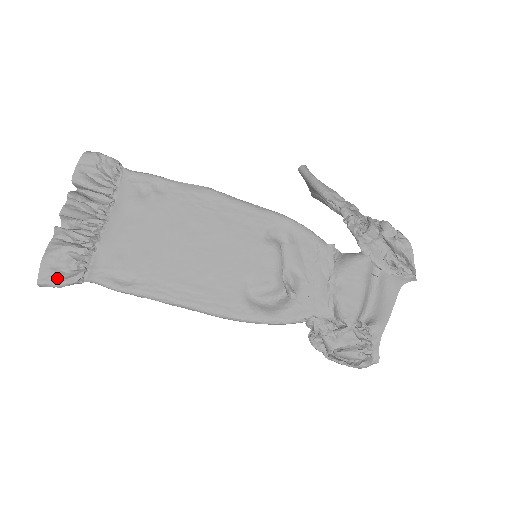
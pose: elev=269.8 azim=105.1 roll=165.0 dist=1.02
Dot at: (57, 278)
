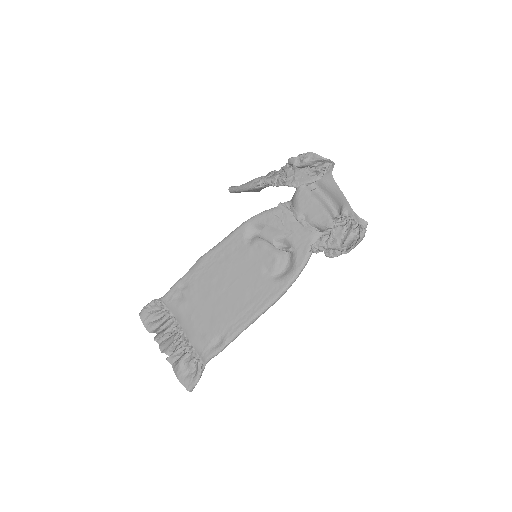
Dot at: (193, 379)
